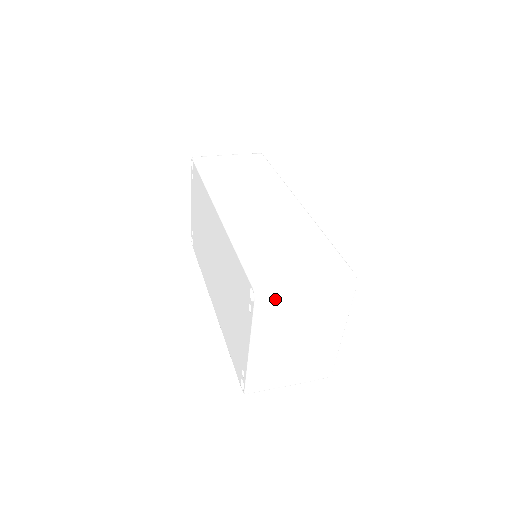
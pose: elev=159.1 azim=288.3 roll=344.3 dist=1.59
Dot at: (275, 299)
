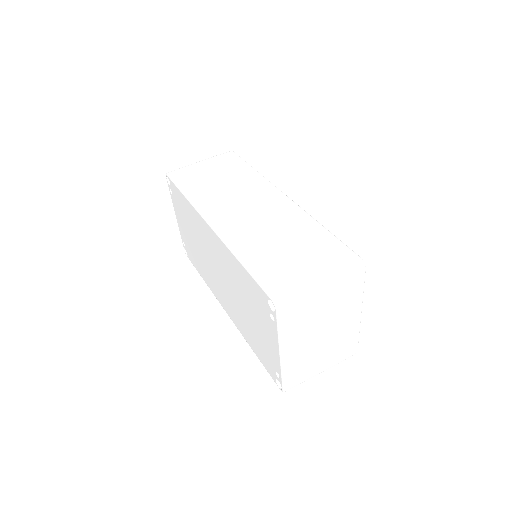
Dot at: (295, 304)
